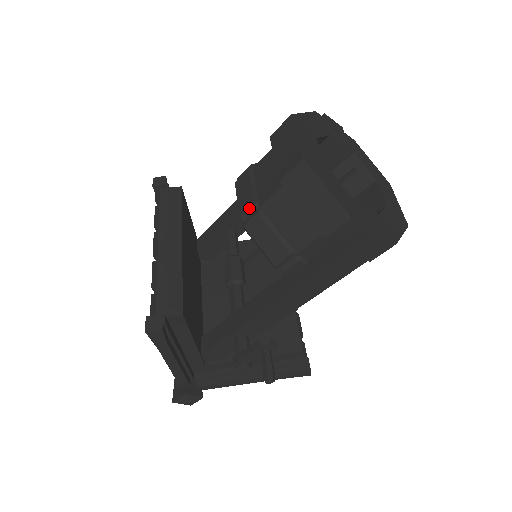
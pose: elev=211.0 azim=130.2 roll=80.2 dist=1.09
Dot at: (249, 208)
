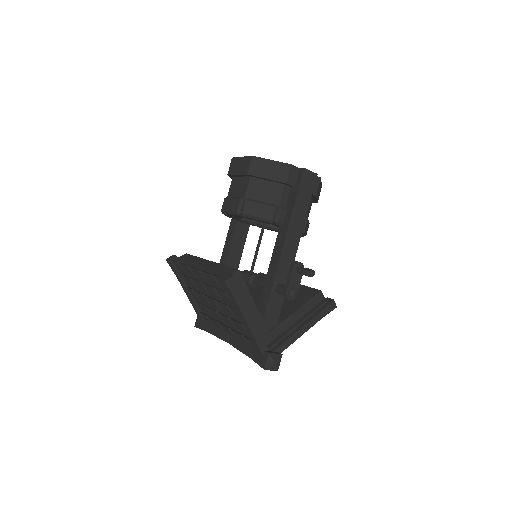
Dot at: (239, 203)
